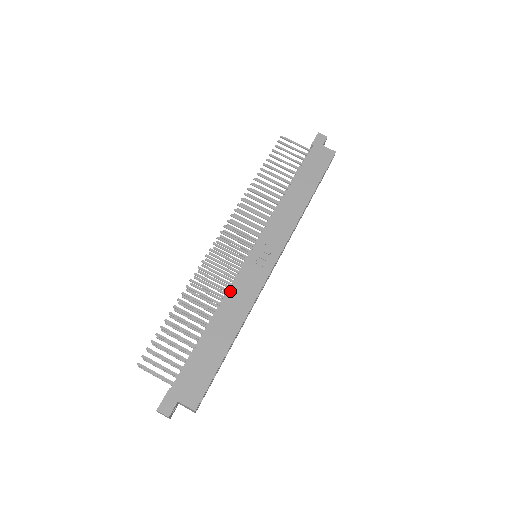
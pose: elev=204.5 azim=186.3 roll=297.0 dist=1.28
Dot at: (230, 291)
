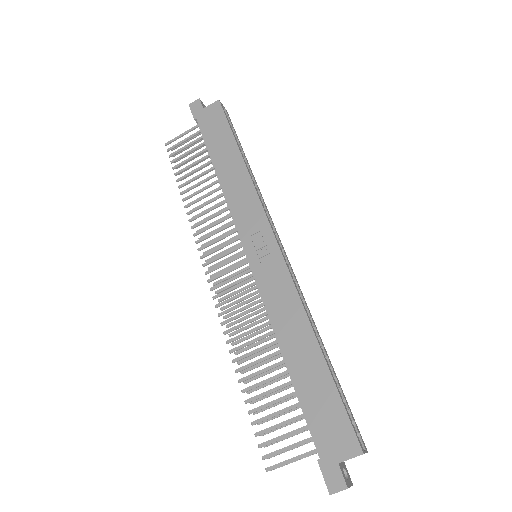
Dot at: (268, 311)
